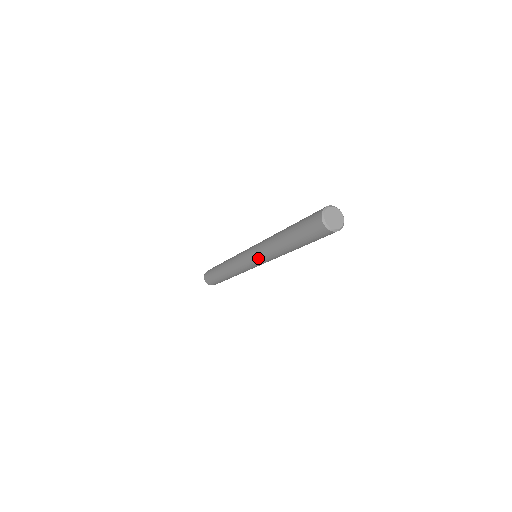
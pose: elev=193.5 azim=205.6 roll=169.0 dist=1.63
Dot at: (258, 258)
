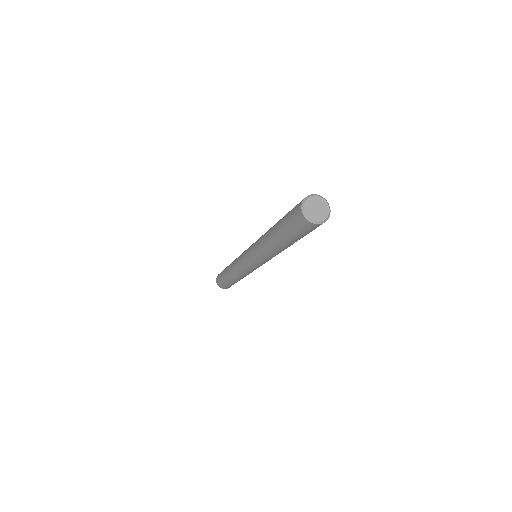
Dot at: (259, 262)
